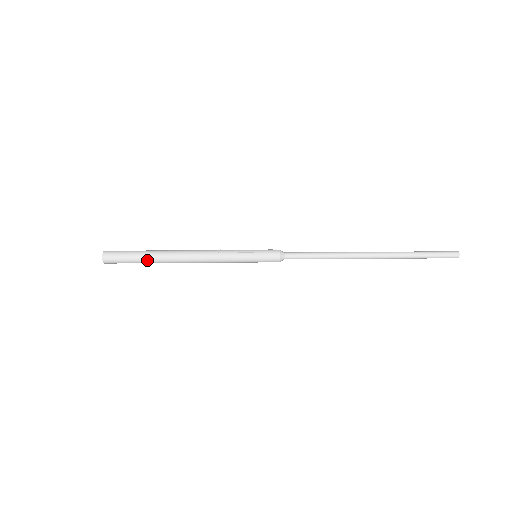
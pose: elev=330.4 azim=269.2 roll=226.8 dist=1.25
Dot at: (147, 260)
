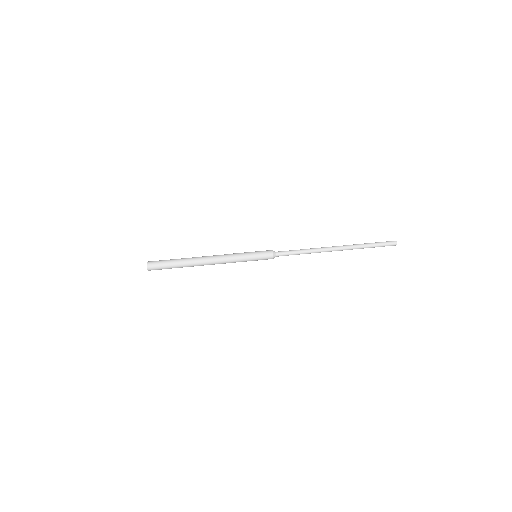
Dot at: (179, 265)
